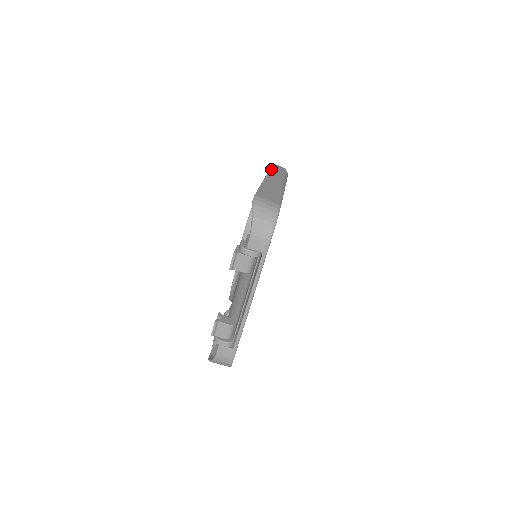
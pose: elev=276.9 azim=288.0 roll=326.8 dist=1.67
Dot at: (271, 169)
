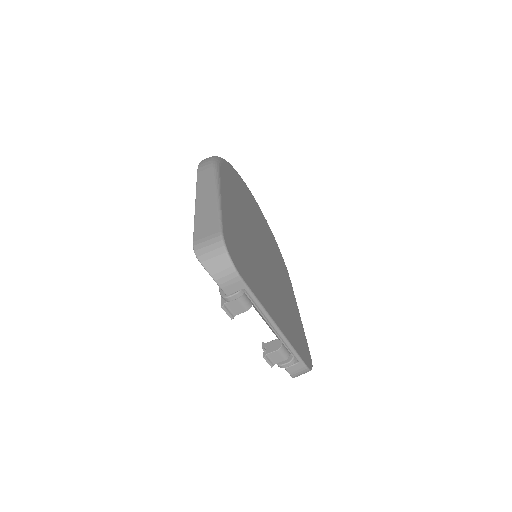
Dot at: (197, 180)
